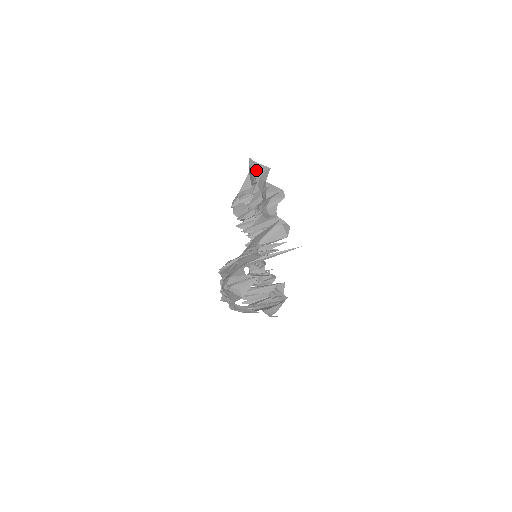
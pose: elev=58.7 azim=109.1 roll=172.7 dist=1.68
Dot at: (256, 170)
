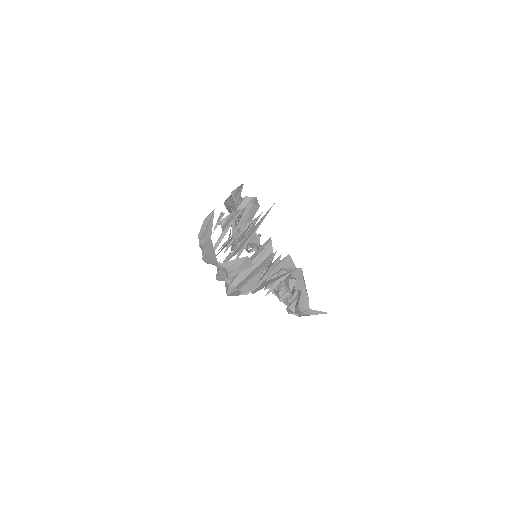
Dot at: (228, 202)
